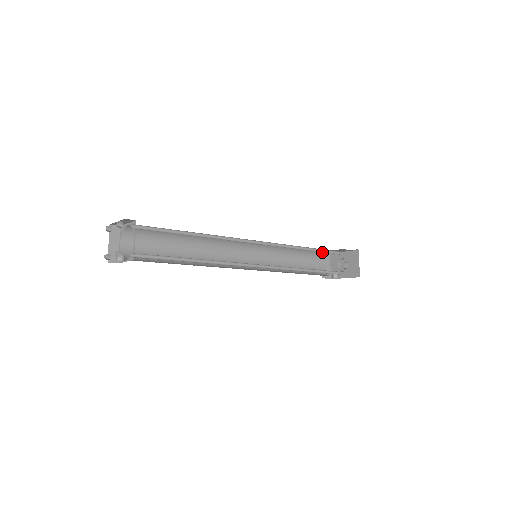
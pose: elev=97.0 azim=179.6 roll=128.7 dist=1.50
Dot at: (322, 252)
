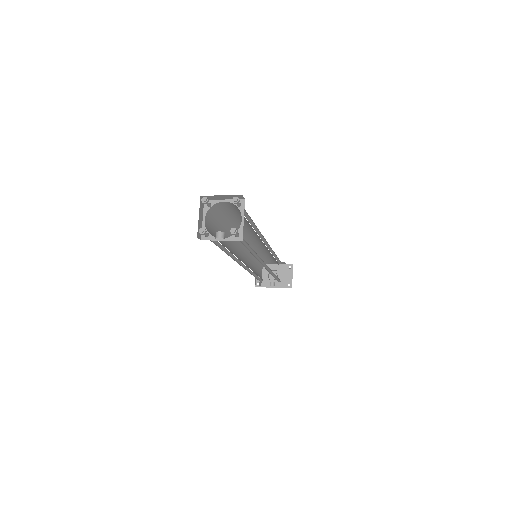
Dot at: (267, 261)
